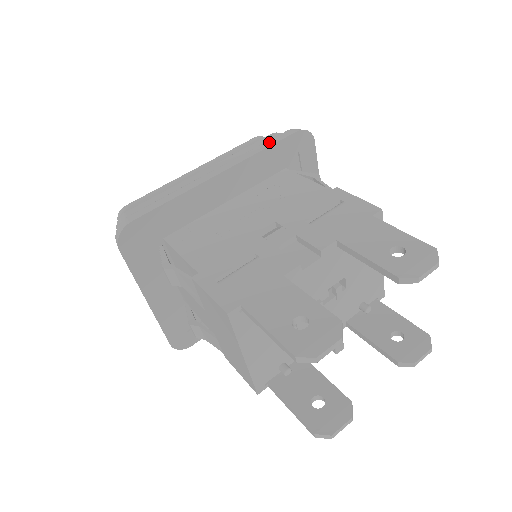
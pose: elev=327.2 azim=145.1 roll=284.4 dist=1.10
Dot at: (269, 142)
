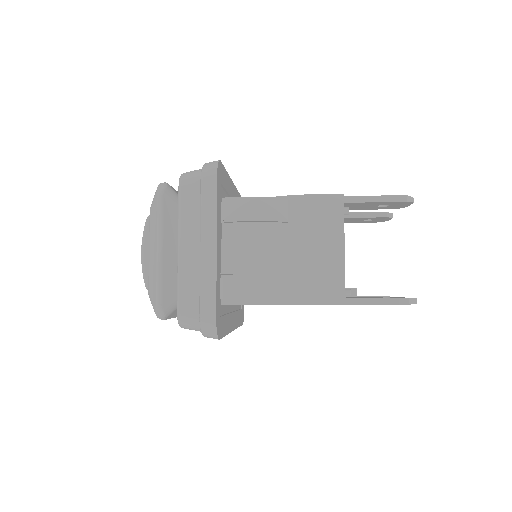
Dot at: occluded
